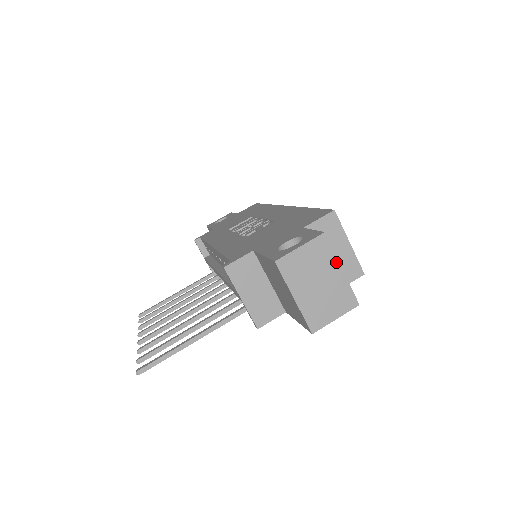
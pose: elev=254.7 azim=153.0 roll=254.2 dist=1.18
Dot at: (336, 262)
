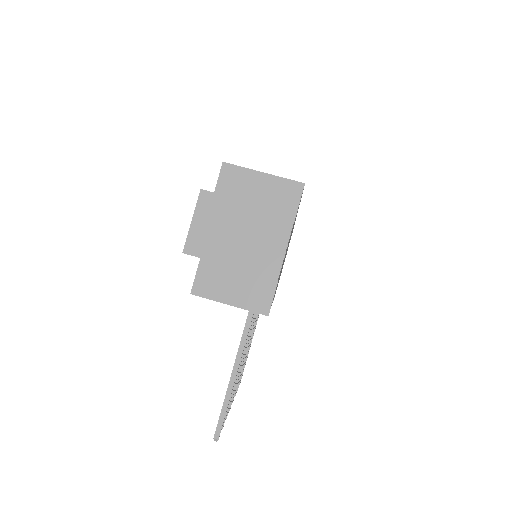
Dot at: (236, 202)
